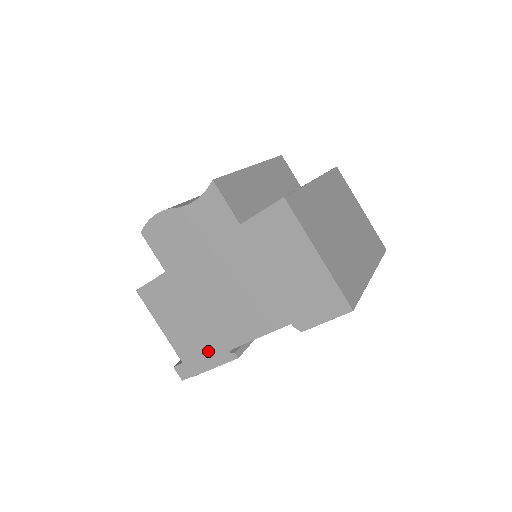
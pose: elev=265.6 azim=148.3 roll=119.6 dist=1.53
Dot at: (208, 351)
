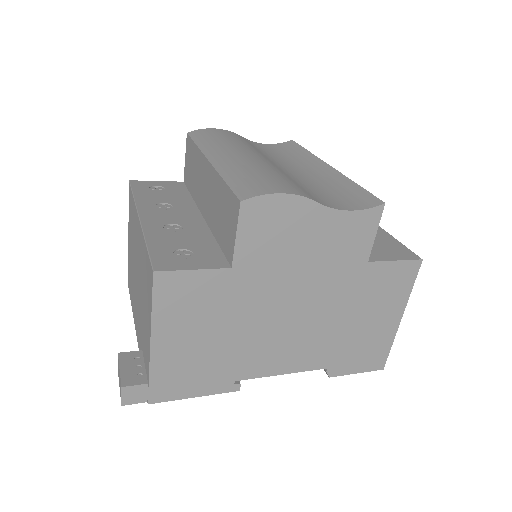
Dot at: (205, 377)
